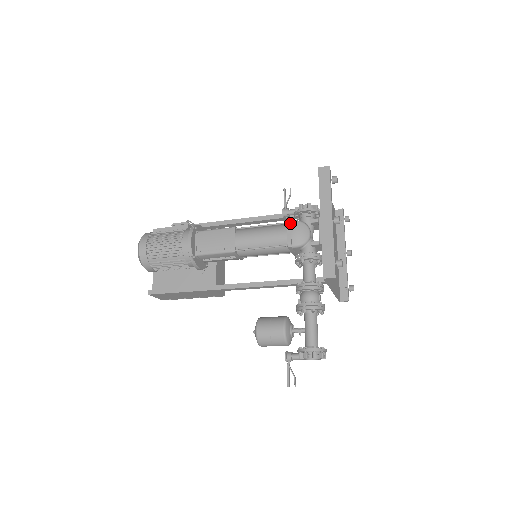
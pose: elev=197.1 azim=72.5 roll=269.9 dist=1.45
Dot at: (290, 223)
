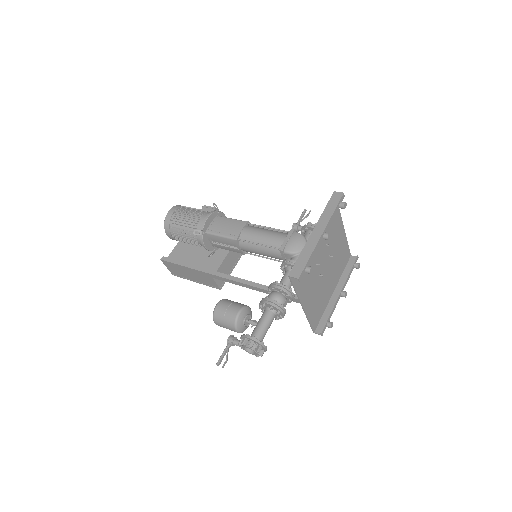
Dot at: (292, 232)
